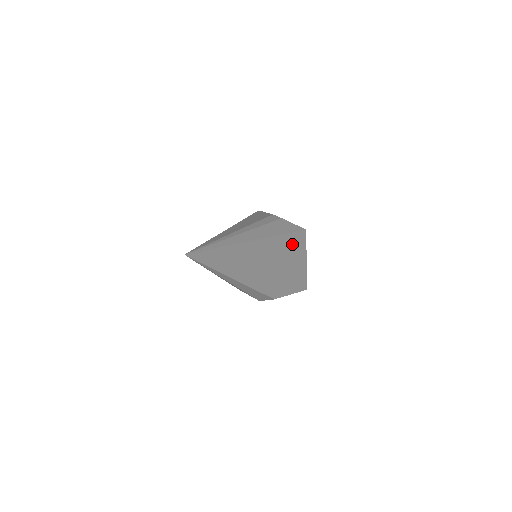
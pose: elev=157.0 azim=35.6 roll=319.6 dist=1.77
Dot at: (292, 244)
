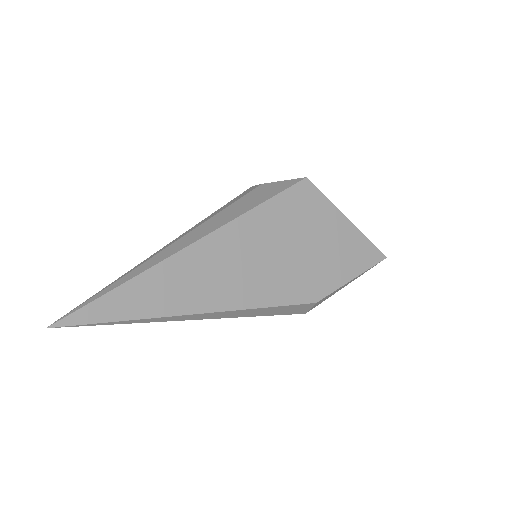
Dot at: (291, 211)
